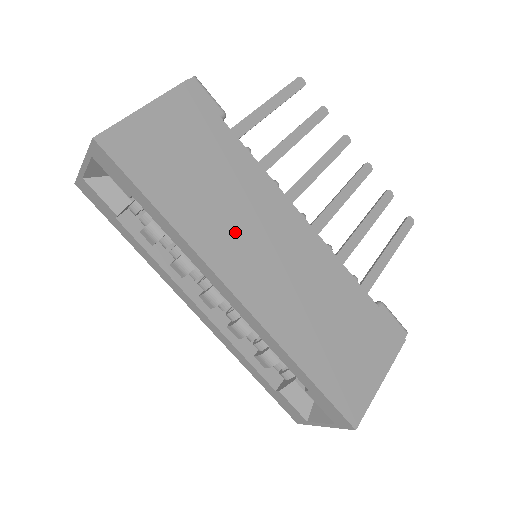
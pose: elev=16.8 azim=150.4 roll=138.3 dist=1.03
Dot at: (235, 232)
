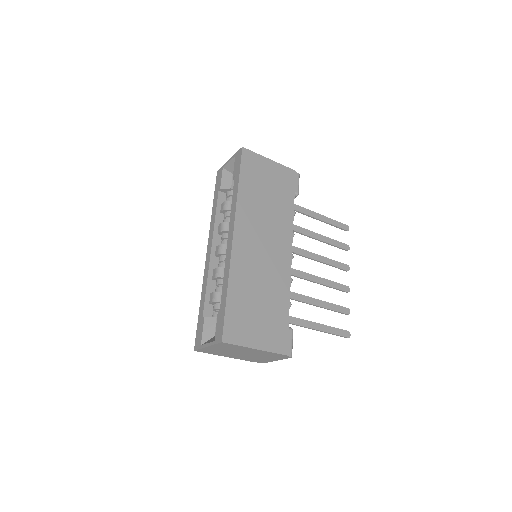
Dot at: (258, 222)
